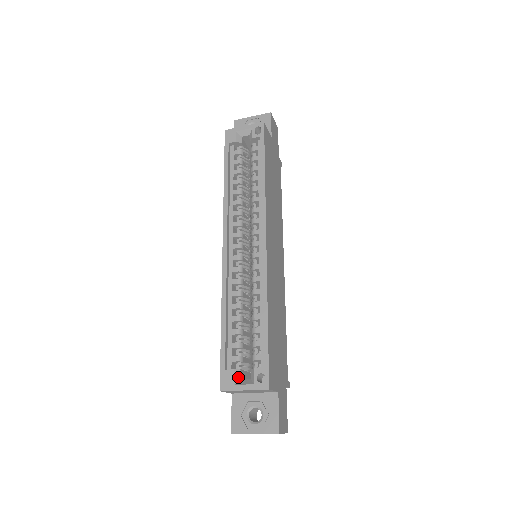
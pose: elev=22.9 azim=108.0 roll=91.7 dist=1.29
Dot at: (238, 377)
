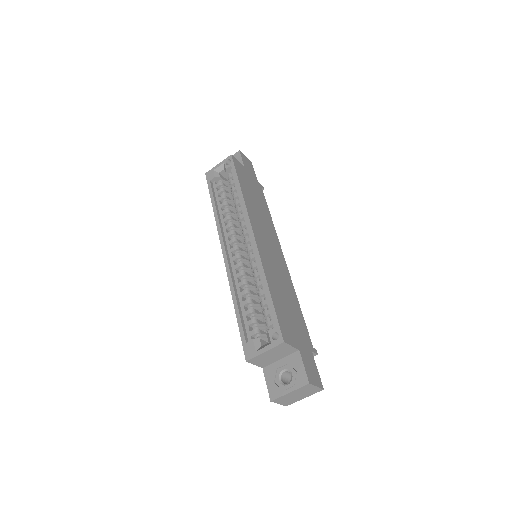
Dot at: (258, 345)
